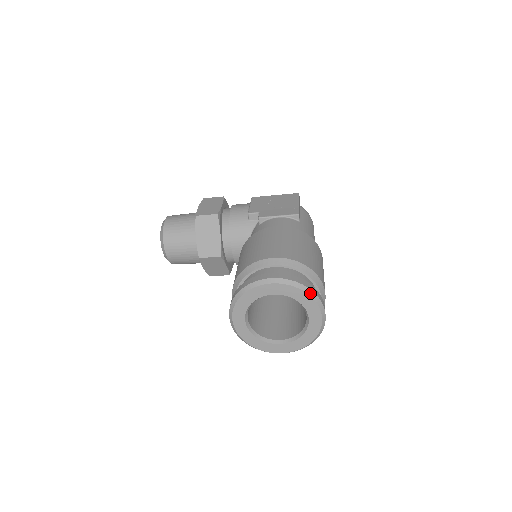
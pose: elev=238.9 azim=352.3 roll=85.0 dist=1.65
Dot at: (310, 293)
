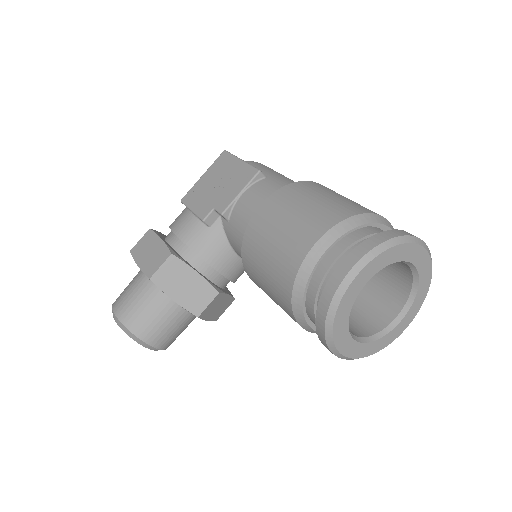
Dot at: (403, 240)
